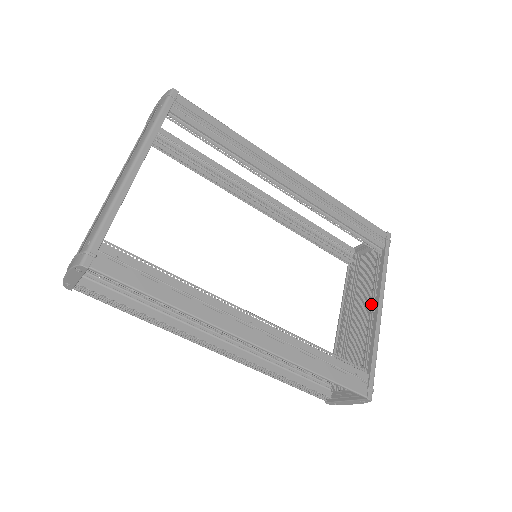
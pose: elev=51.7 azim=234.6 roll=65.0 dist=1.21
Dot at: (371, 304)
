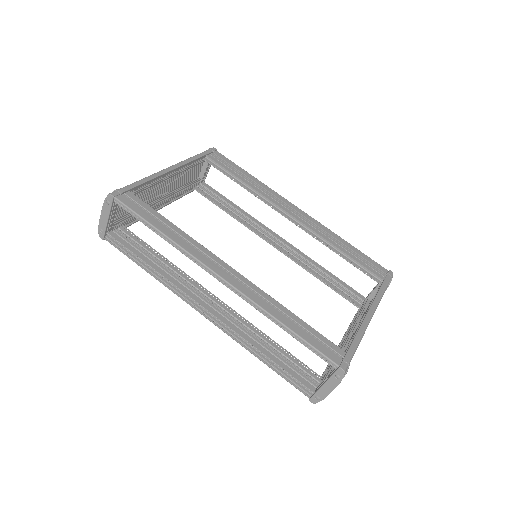
Dot at: occluded
